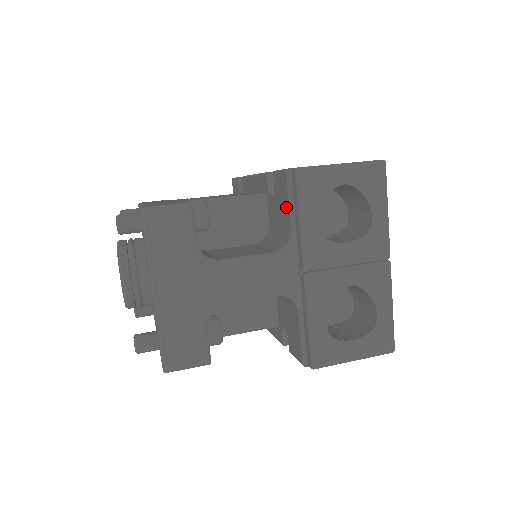
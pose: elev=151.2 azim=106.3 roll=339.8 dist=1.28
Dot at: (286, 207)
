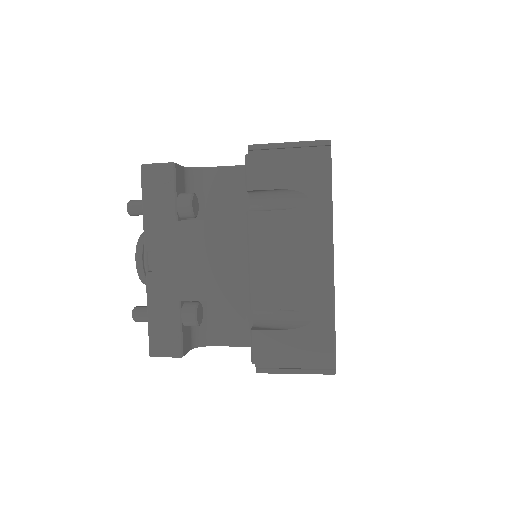
Dot at: occluded
